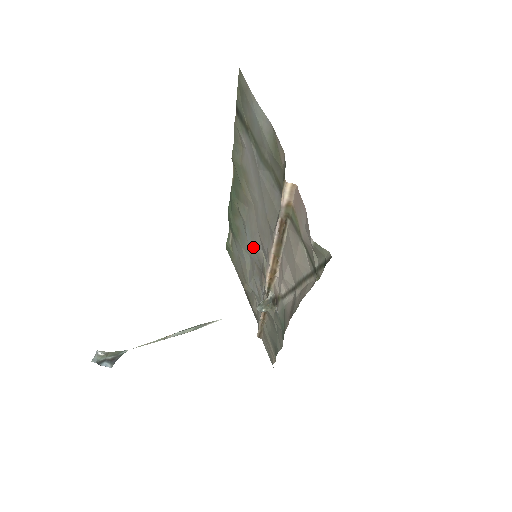
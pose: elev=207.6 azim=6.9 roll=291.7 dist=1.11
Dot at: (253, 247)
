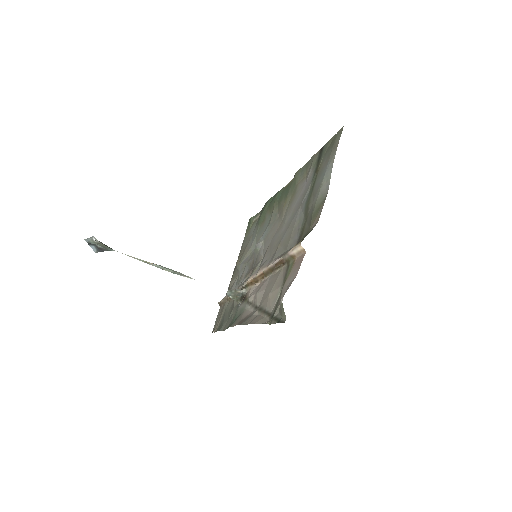
Dot at: (260, 246)
